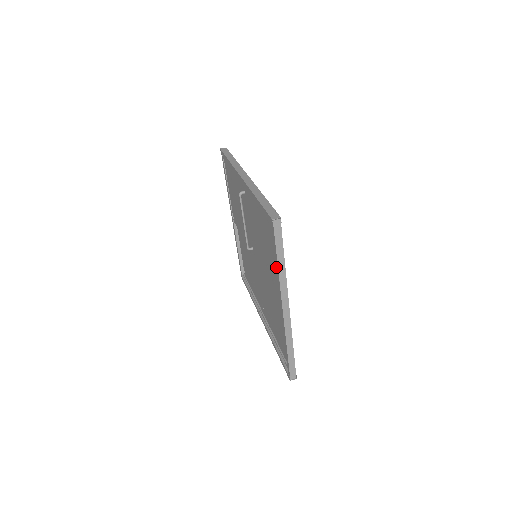
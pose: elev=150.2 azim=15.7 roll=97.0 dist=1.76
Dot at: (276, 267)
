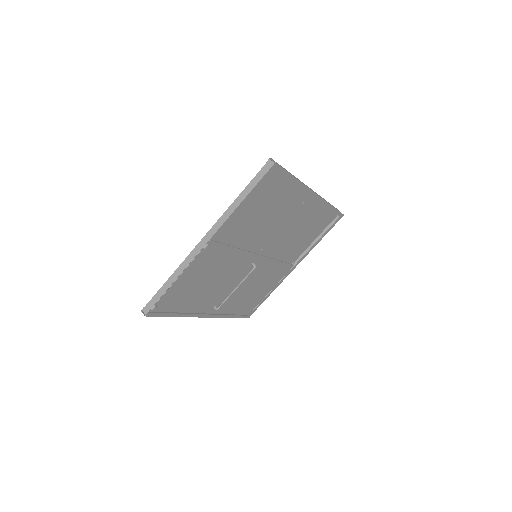
Dot at: occluded
